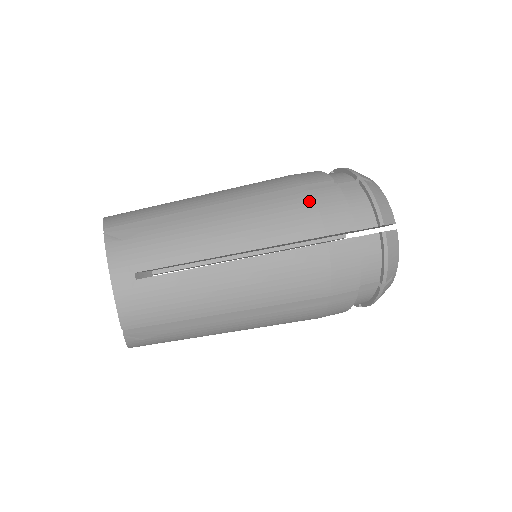
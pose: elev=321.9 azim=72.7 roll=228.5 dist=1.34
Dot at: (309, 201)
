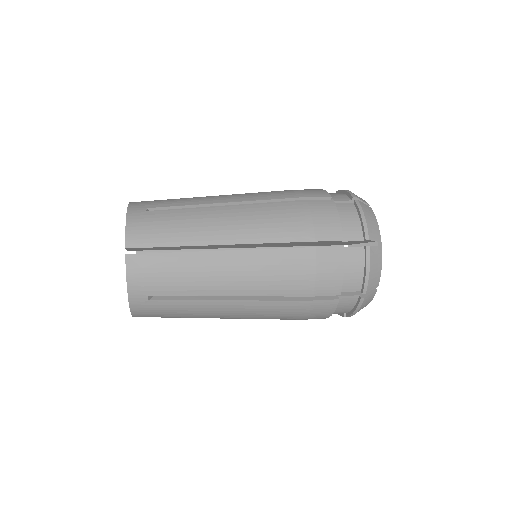
Dot at: occluded
